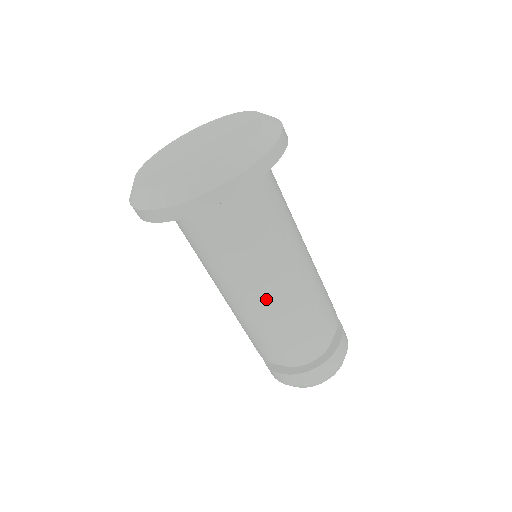
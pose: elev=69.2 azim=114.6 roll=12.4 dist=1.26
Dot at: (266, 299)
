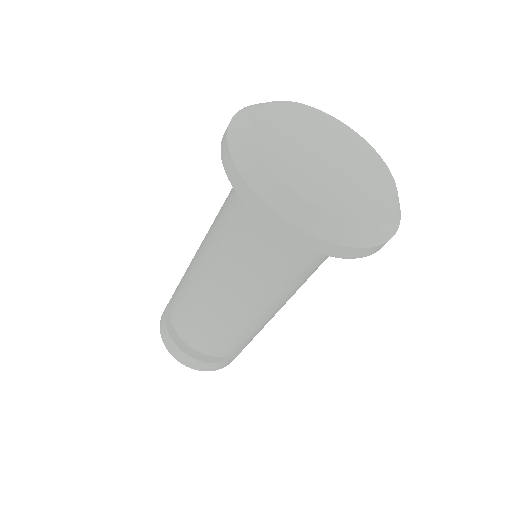
Dot at: (233, 305)
